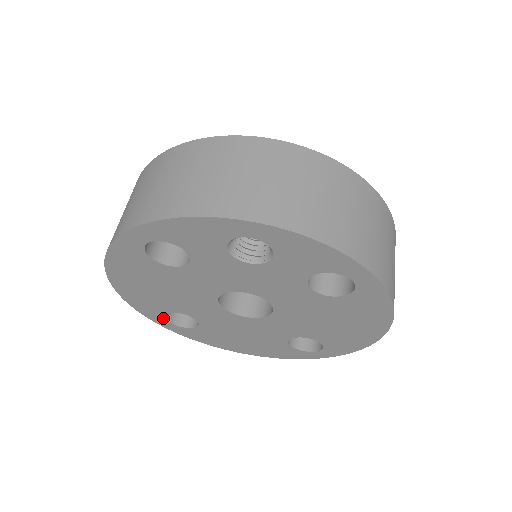
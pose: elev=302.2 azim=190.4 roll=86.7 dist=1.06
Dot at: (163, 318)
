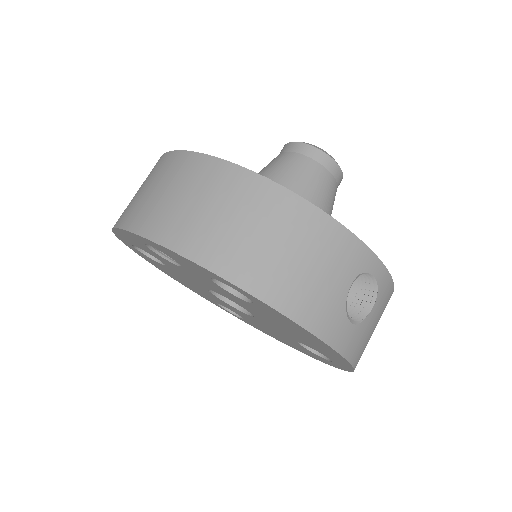
Dot at: (222, 307)
